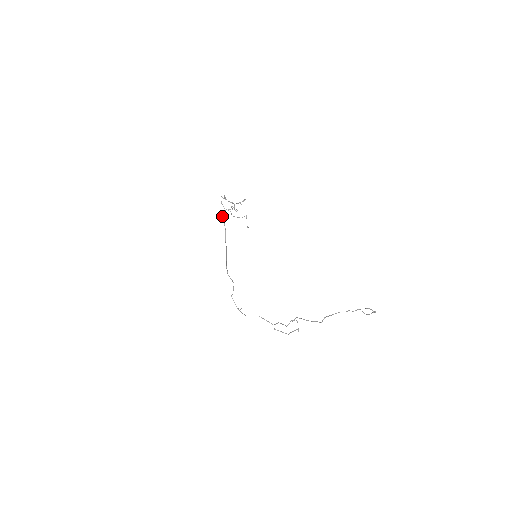
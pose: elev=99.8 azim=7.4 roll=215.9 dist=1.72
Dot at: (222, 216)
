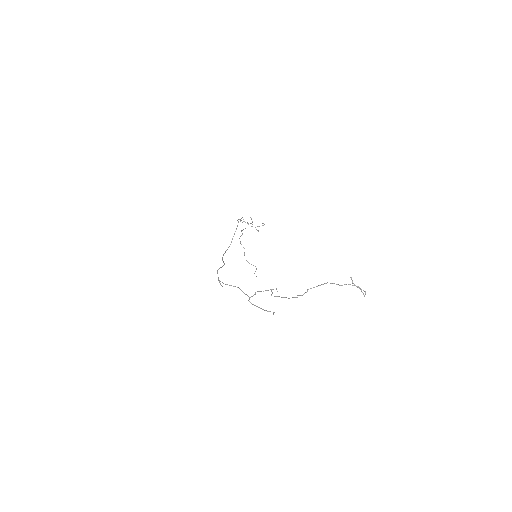
Dot at: (238, 219)
